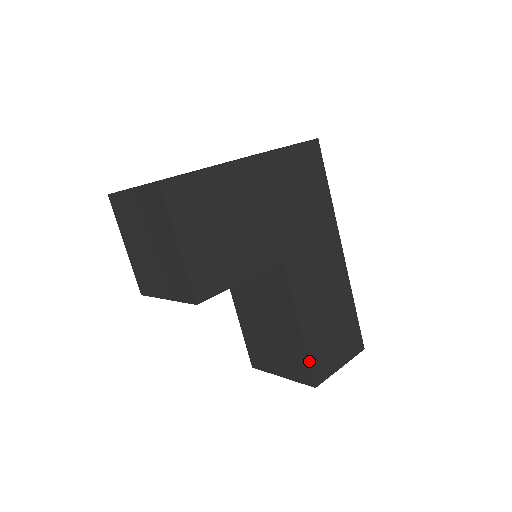
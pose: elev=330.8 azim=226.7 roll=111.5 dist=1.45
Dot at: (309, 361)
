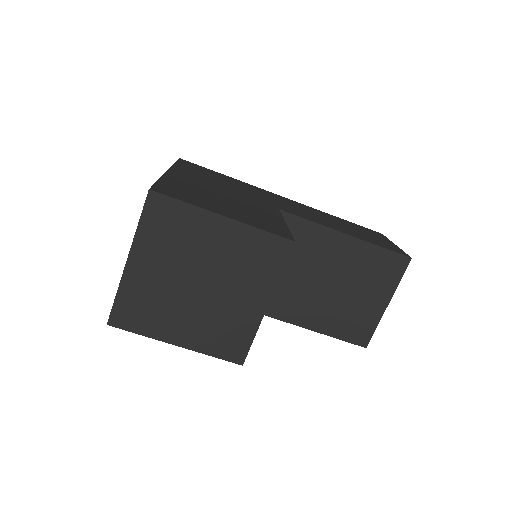
Dot at: (383, 248)
